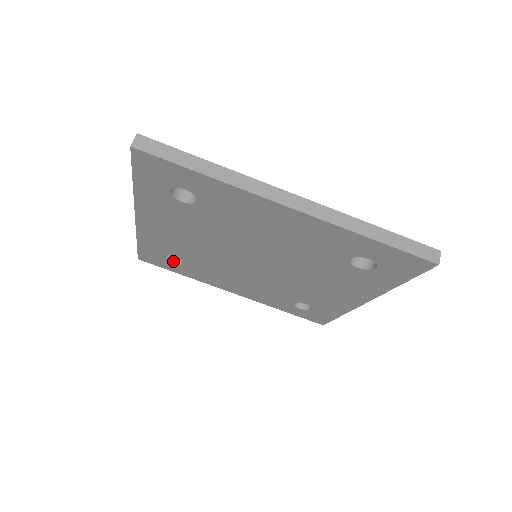
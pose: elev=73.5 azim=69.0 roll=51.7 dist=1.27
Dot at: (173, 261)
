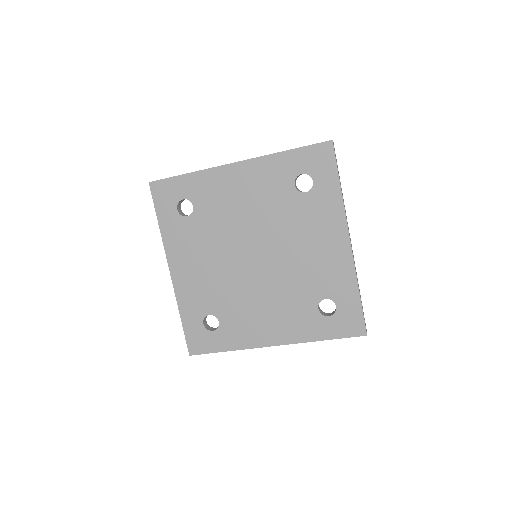
Dot at: (178, 209)
